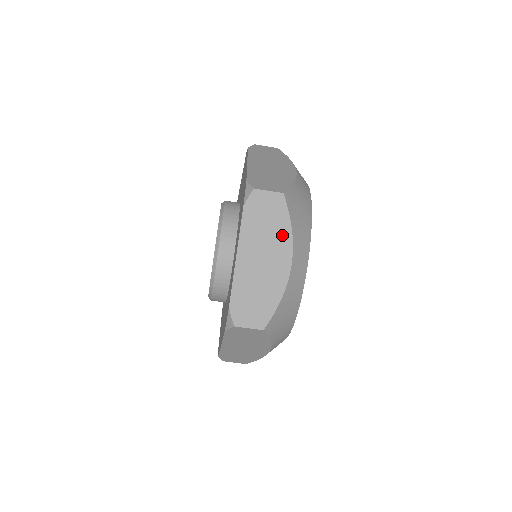
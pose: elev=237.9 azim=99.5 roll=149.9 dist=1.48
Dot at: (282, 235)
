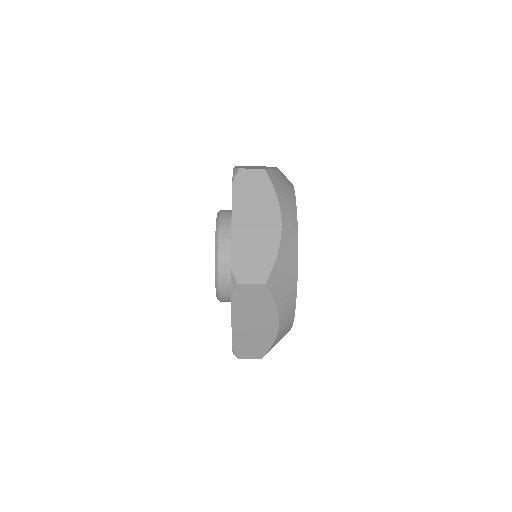
Dot at: (268, 309)
